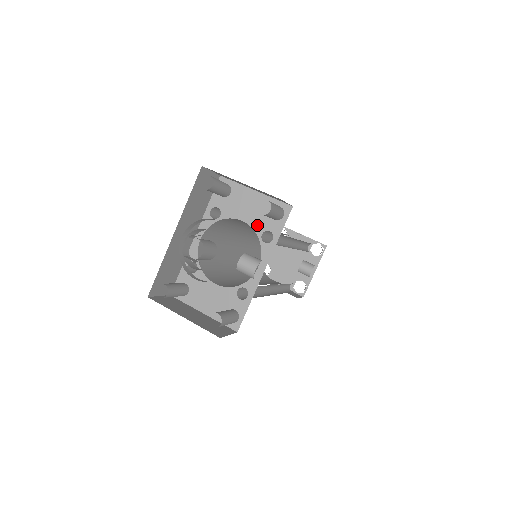
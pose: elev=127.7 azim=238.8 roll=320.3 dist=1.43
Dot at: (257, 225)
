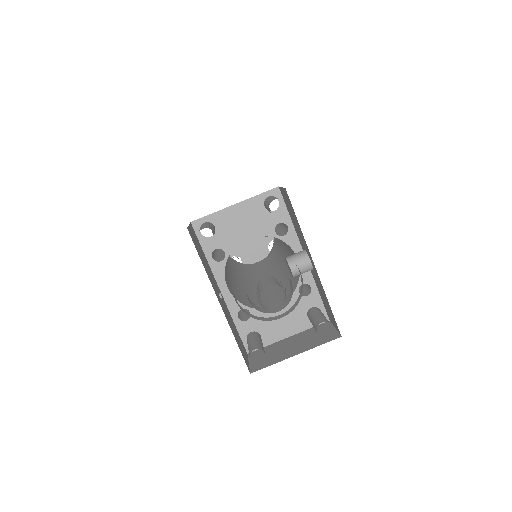
Dot at: (264, 229)
